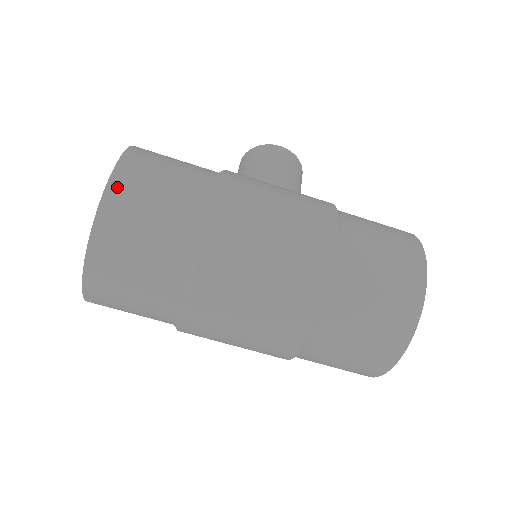
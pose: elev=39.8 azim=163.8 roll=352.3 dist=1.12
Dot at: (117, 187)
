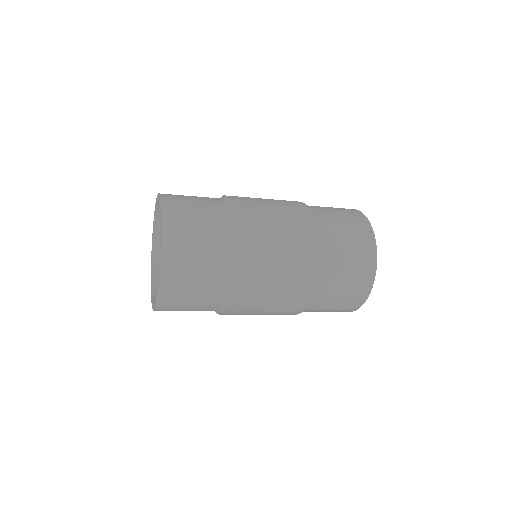
Dot at: (166, 196)
